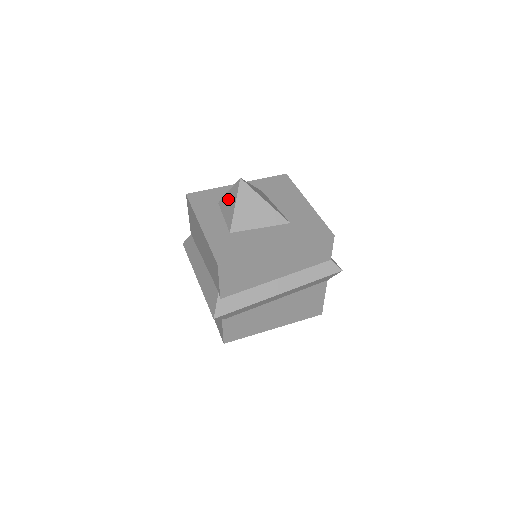
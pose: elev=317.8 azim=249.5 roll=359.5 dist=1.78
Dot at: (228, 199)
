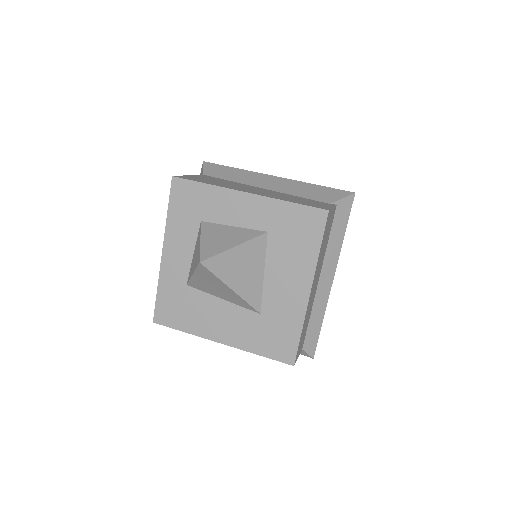
Dot at: (197, 248)
